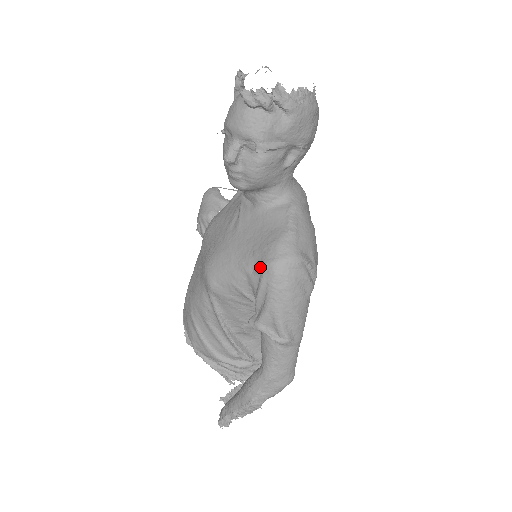
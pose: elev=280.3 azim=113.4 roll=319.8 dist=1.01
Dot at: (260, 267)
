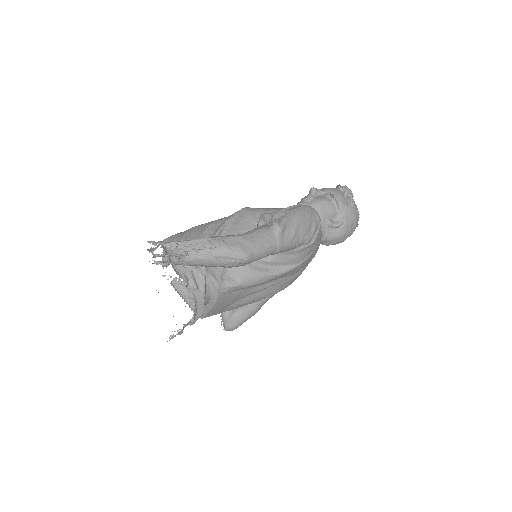
Dot at: occluded
